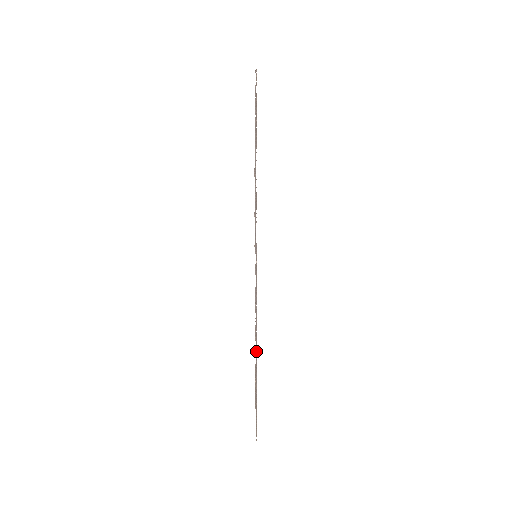
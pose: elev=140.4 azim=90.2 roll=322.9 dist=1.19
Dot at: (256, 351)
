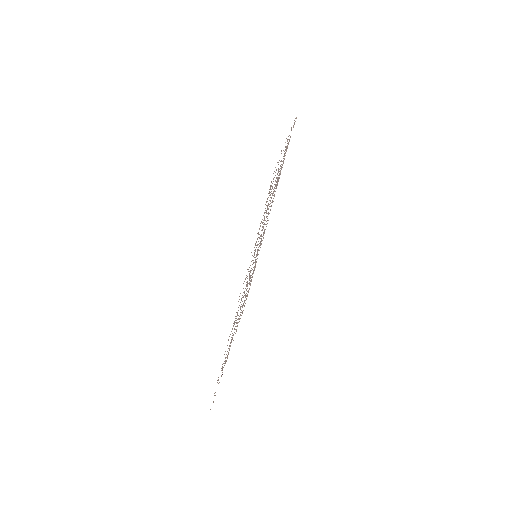
Dot at: occluded
